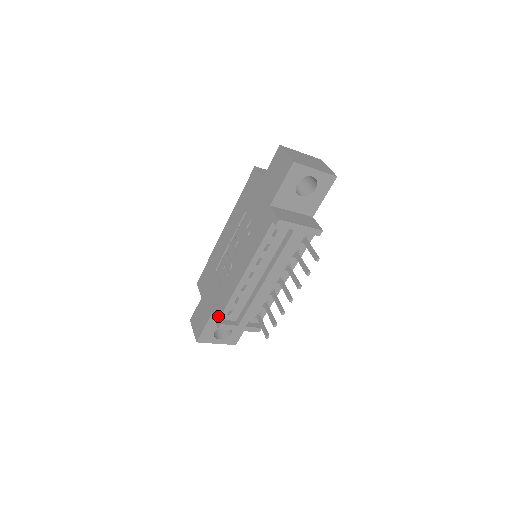
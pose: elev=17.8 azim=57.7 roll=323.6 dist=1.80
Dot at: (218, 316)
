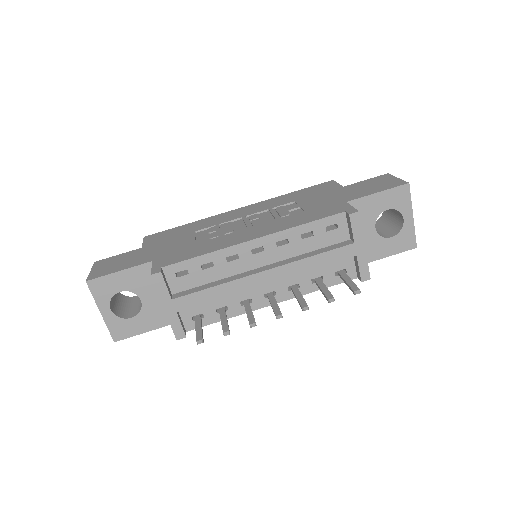
Dot at: (163, 264)
